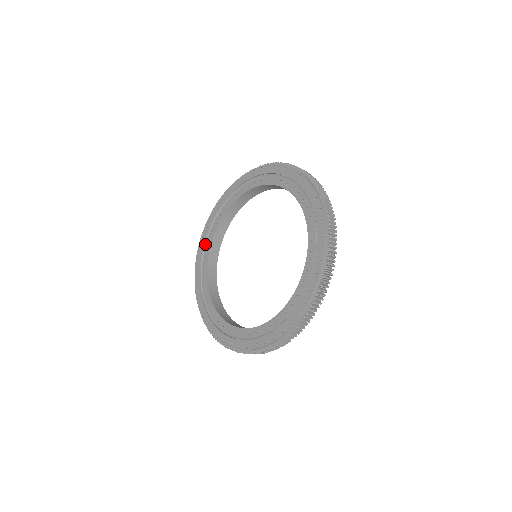
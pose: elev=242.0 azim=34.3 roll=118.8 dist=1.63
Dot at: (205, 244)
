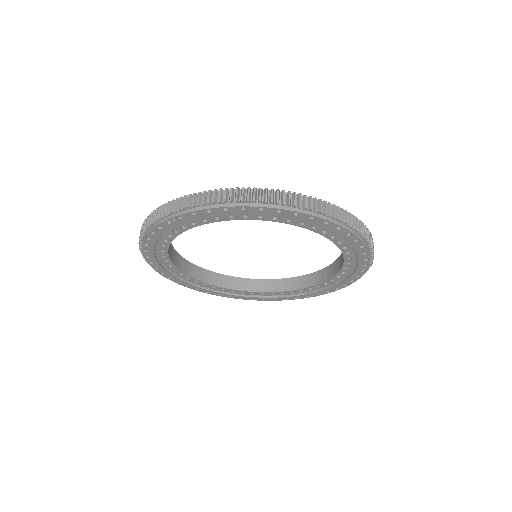
Dot at: (173, 227)
